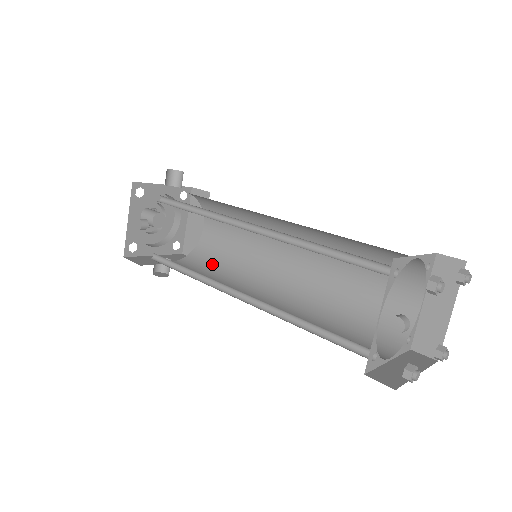
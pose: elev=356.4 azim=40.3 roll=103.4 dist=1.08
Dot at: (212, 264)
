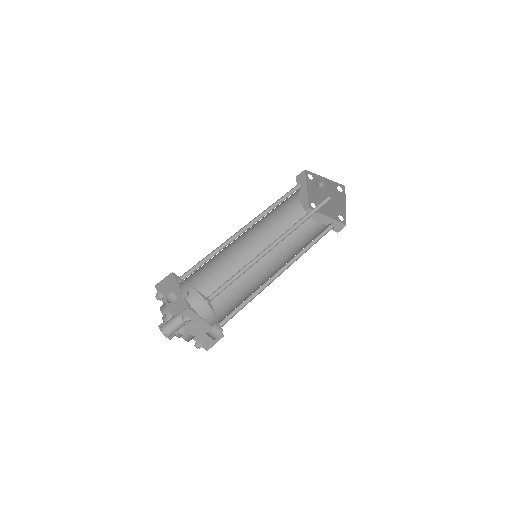
Dot at: occluded
